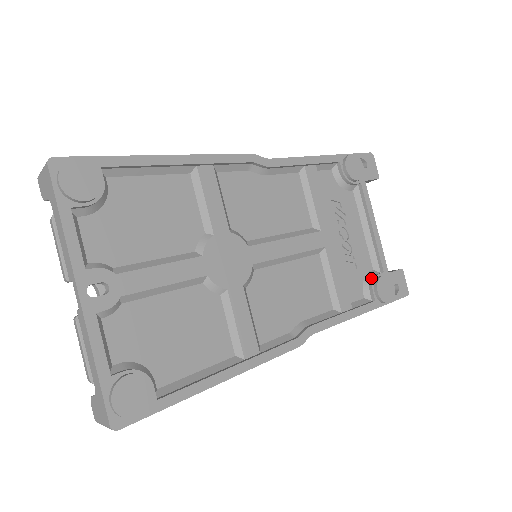
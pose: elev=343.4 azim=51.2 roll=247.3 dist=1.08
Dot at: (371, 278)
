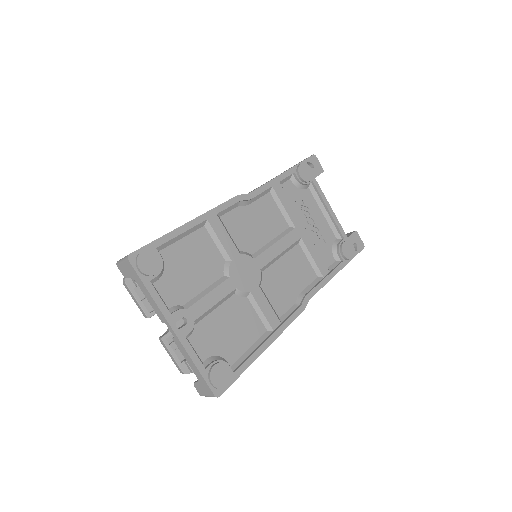
Dot at: (337, 246)
